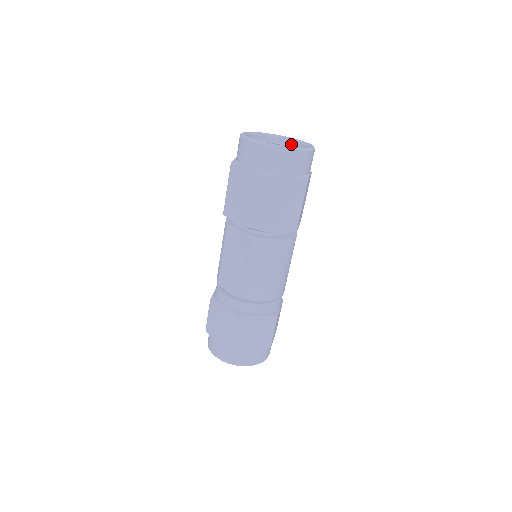
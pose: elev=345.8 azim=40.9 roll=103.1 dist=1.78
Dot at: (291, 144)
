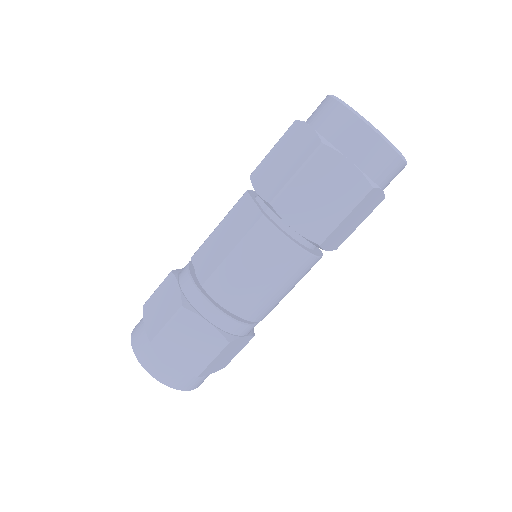
Dot at: occluded
